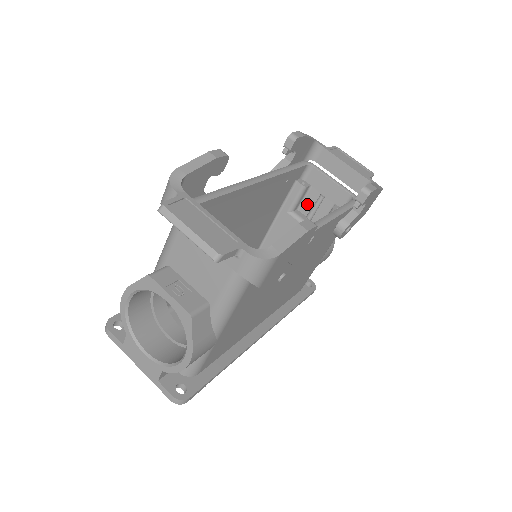
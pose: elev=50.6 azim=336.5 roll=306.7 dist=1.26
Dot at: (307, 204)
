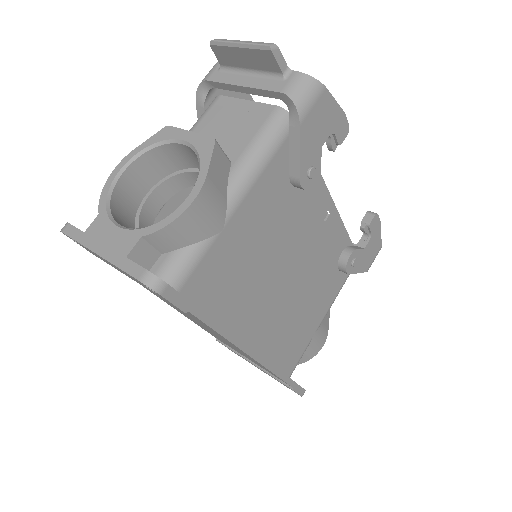
Dot at: occluded
